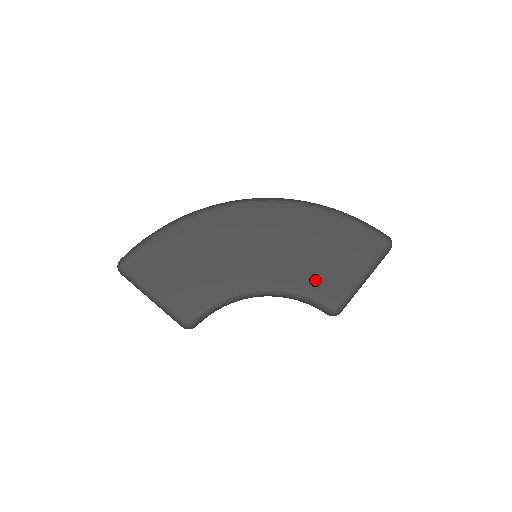
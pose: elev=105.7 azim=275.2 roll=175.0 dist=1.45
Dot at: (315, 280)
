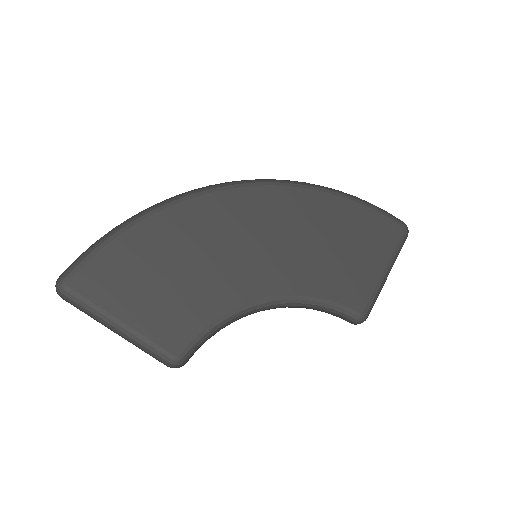
Dot at: (334, 281)
